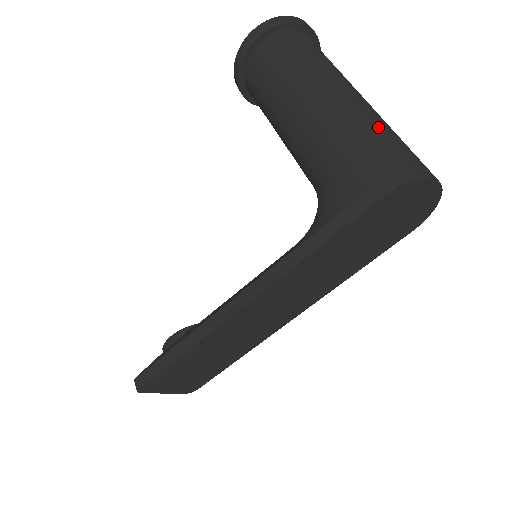
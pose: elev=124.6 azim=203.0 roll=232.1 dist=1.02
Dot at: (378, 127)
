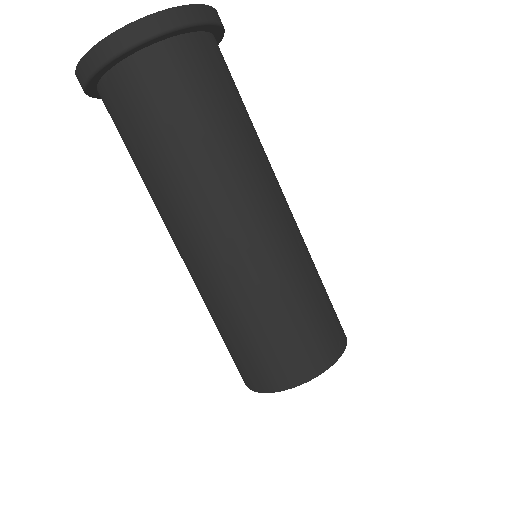
Dot at: (227, 314)
